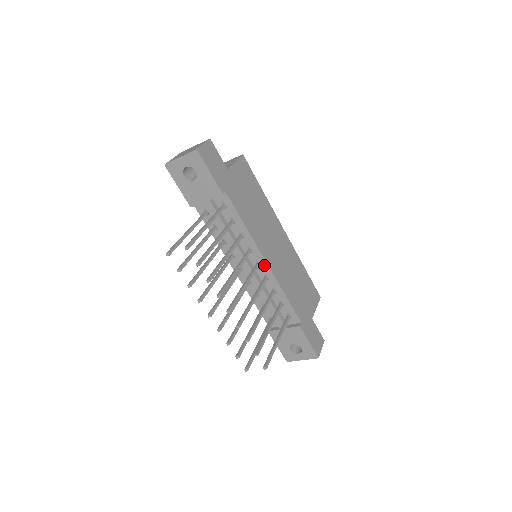
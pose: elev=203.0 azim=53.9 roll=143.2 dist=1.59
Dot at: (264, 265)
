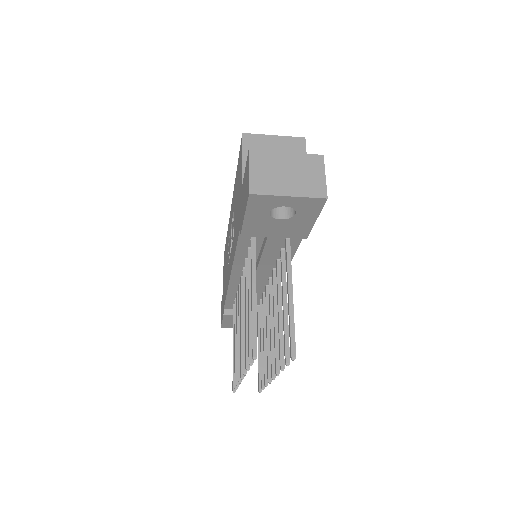
Dot at: occluded
